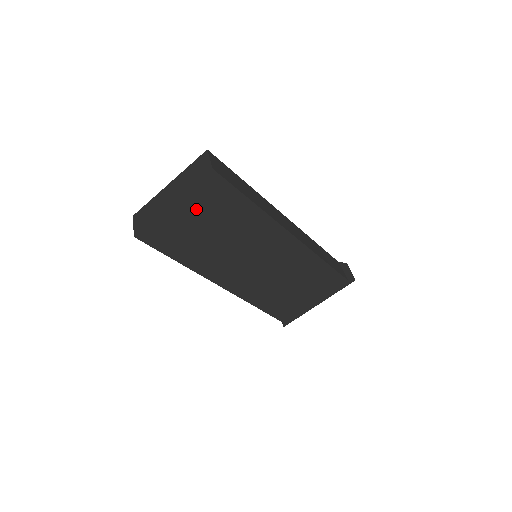
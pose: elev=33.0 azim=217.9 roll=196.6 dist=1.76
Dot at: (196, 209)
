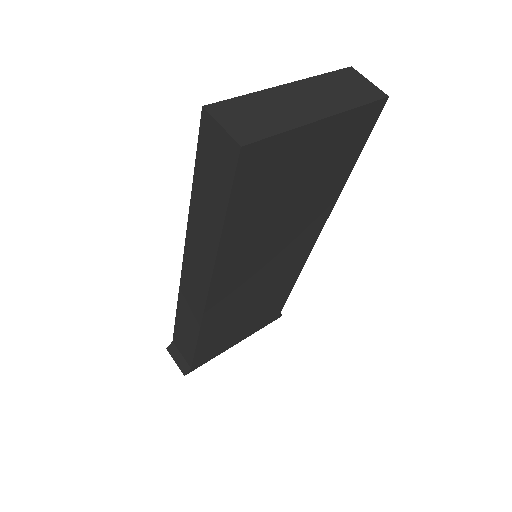
Dot at: (324, 146)
